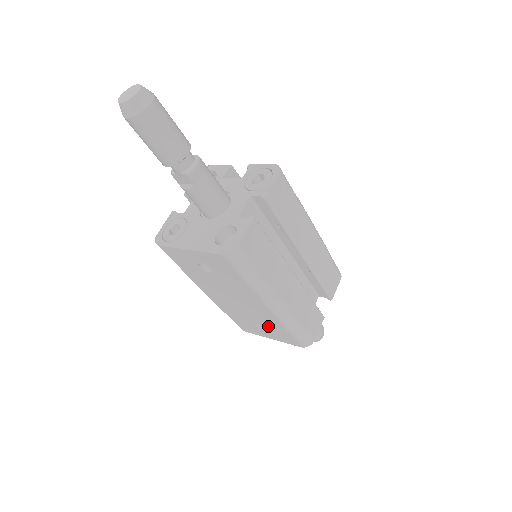
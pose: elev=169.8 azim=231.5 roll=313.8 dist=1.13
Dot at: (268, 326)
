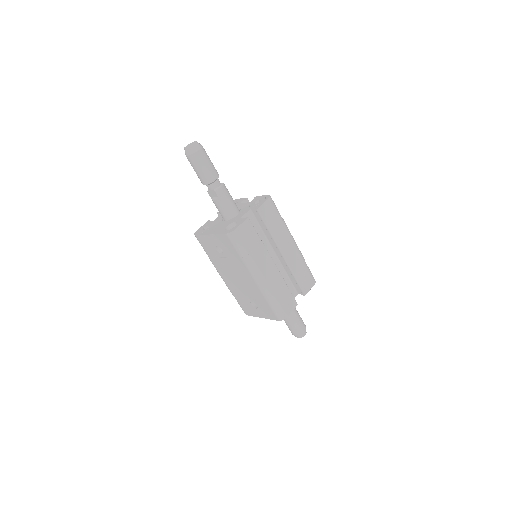
Dot at: (257, 302)
